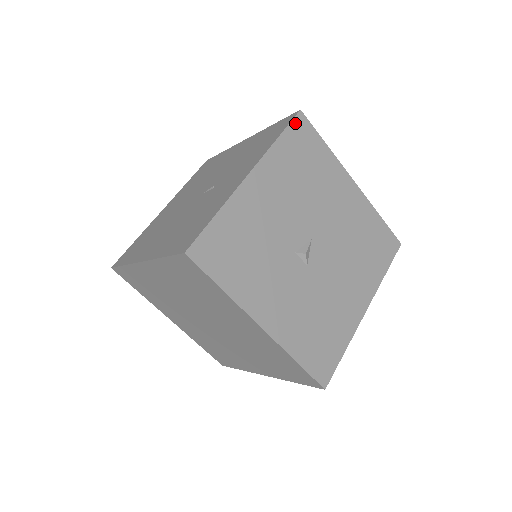
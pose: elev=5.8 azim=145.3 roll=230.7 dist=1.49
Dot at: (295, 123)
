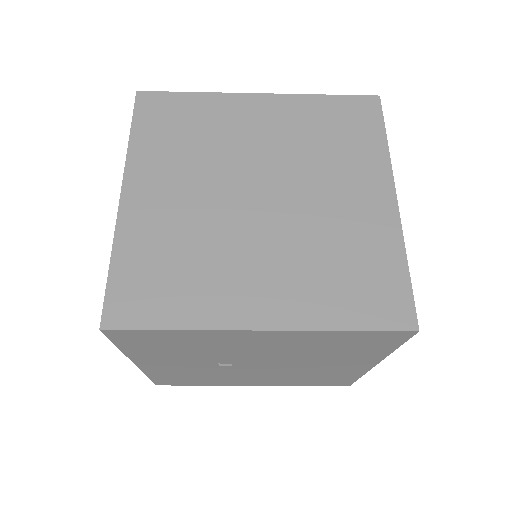
Dot at: occluded
